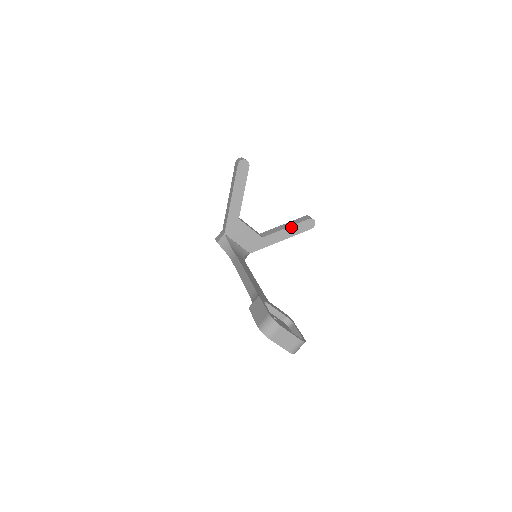
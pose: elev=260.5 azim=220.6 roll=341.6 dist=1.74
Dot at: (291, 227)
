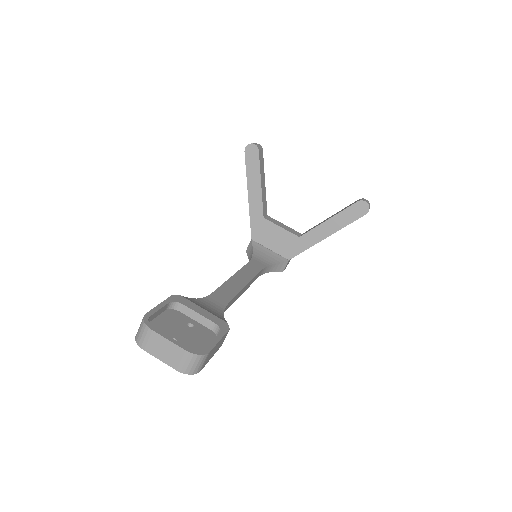
Dot at: (335, 217)
